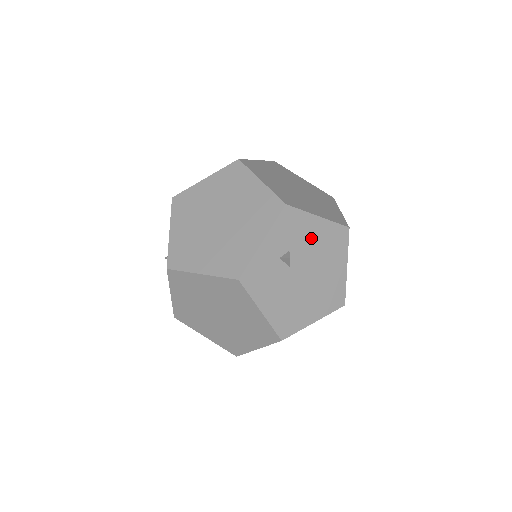
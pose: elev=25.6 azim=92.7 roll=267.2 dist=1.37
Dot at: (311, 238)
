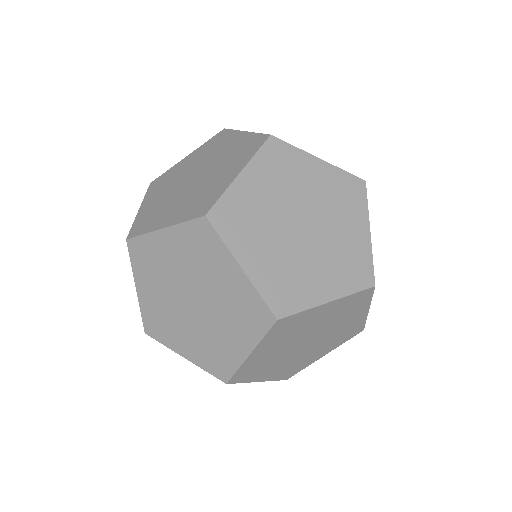
Dot at: occluded
